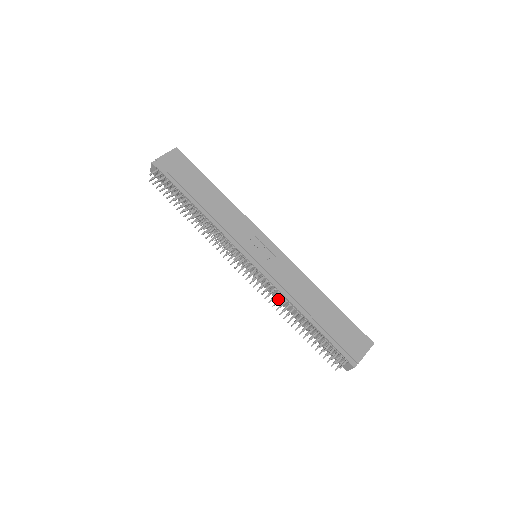
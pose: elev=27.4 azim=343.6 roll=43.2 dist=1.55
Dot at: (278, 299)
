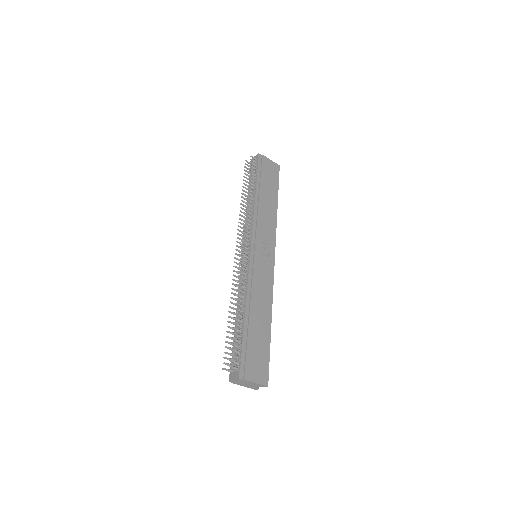
Dot at: (241, 285)
